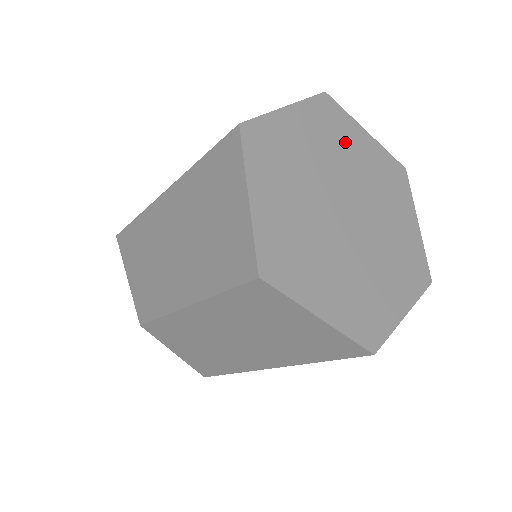
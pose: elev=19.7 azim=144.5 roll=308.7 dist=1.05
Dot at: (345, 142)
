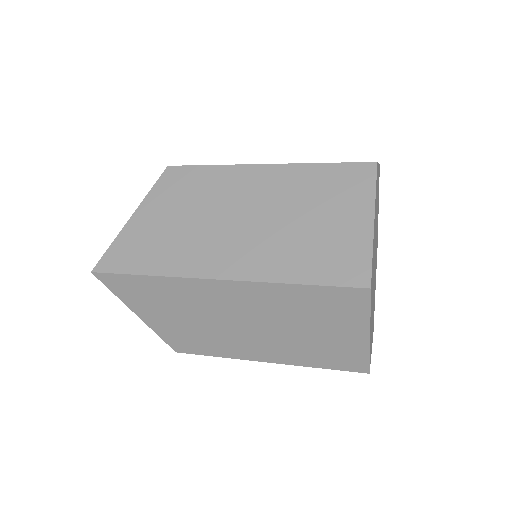
Dot at: occluded
